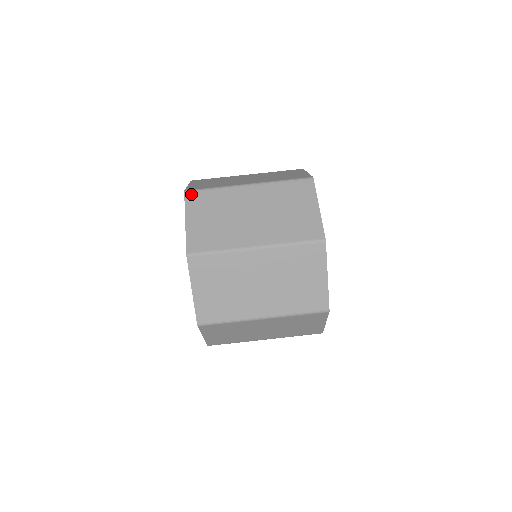
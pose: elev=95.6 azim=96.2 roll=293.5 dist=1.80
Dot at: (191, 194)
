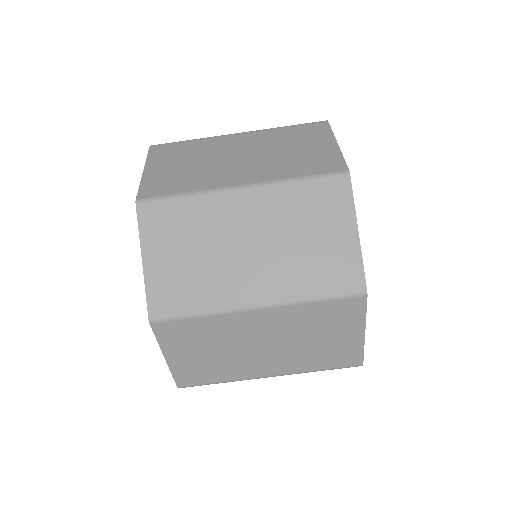
Dot at: (162, 326)
